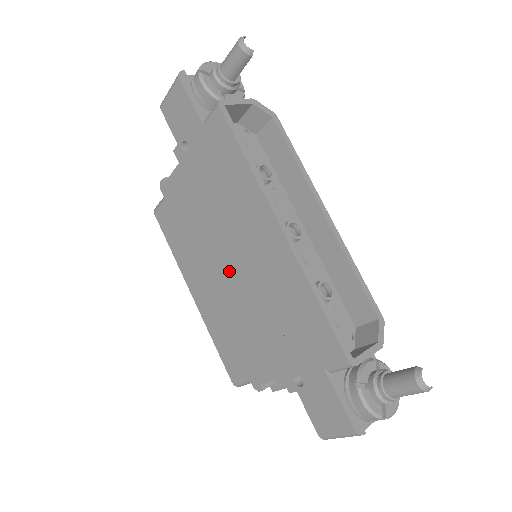
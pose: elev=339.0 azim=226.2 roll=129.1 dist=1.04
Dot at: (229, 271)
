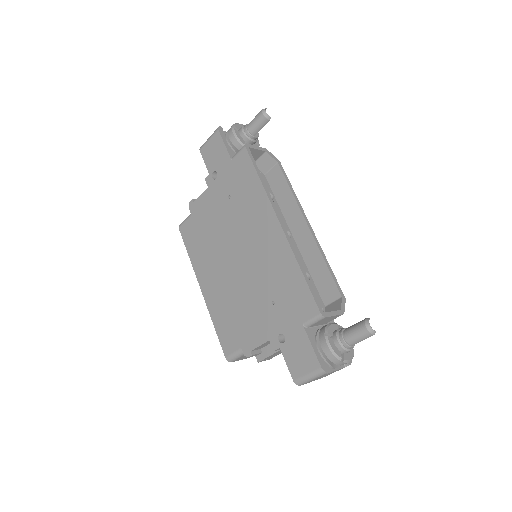
Dot at: (236, 262)
